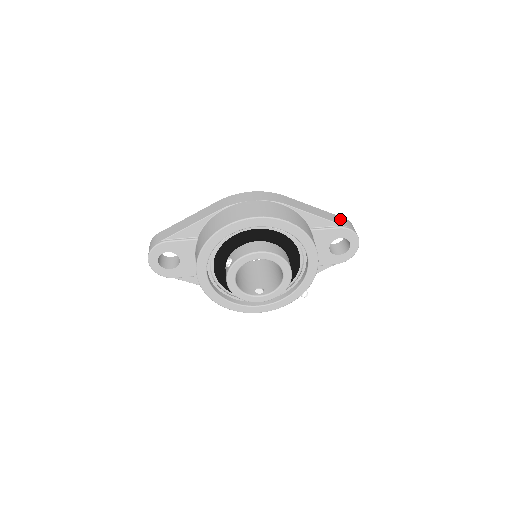
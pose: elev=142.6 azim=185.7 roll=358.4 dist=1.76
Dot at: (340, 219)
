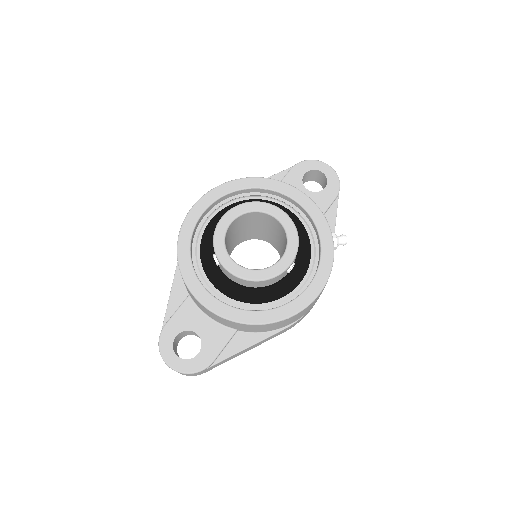
Dot at: occluded
